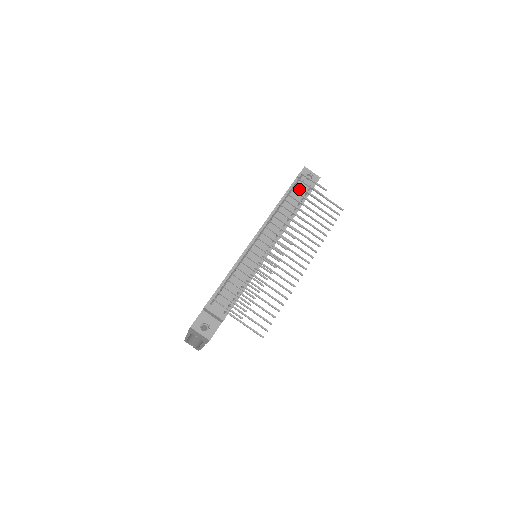
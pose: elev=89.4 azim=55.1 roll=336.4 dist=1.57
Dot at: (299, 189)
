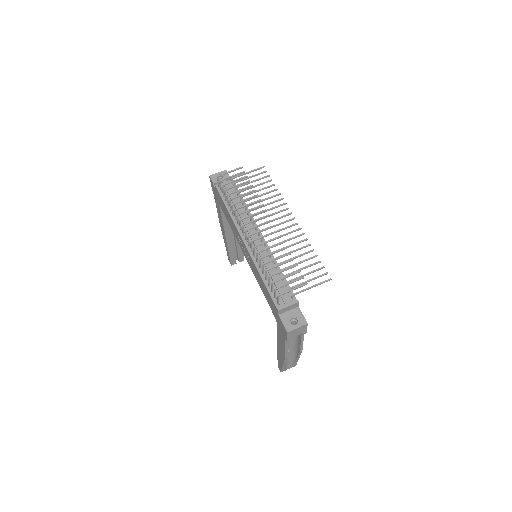
Dot at: (226, 188)
